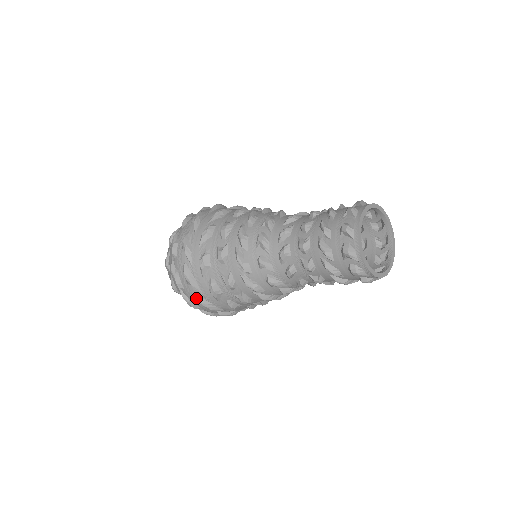
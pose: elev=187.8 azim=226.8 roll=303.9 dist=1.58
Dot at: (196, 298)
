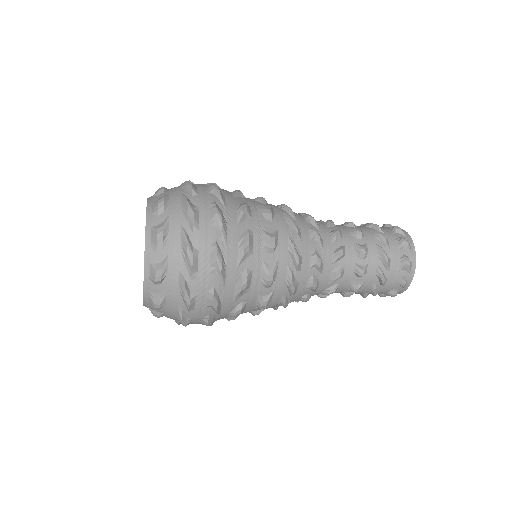
Dot at: (216, 245)
